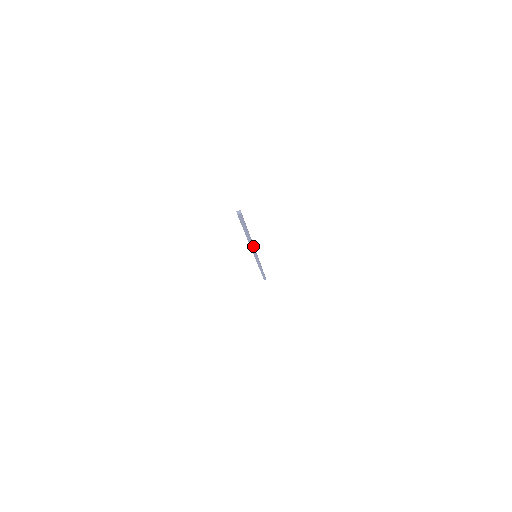
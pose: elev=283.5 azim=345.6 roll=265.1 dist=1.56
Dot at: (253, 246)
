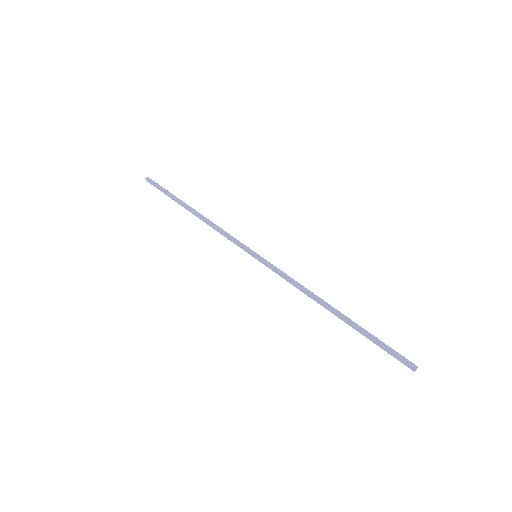
Dot at: (302, 289)
